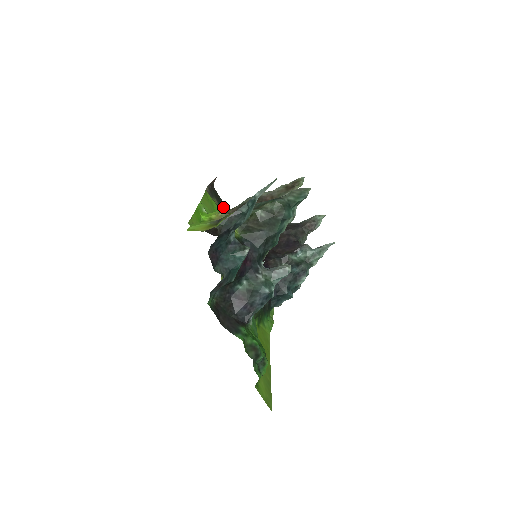
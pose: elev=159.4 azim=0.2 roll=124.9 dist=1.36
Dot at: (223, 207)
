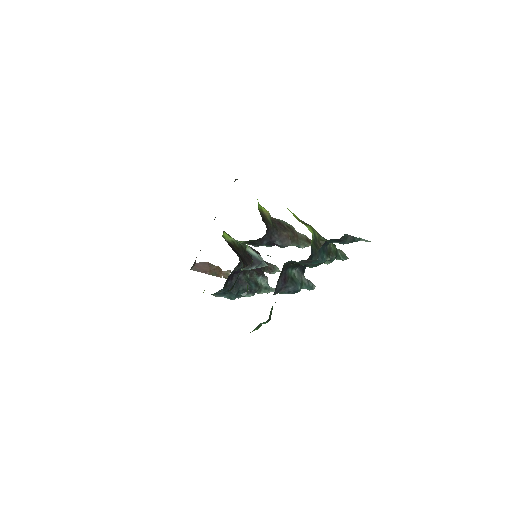
Dot at: occluded
